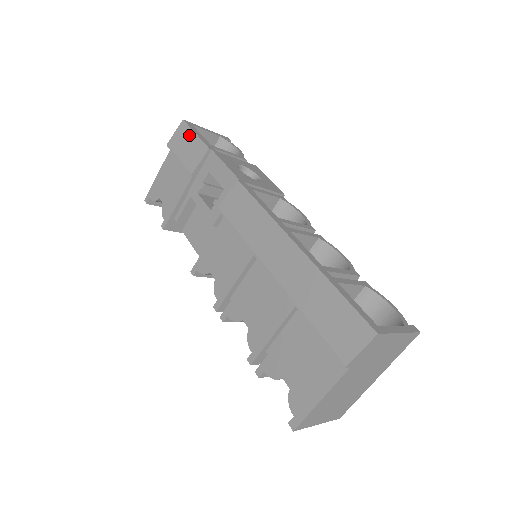
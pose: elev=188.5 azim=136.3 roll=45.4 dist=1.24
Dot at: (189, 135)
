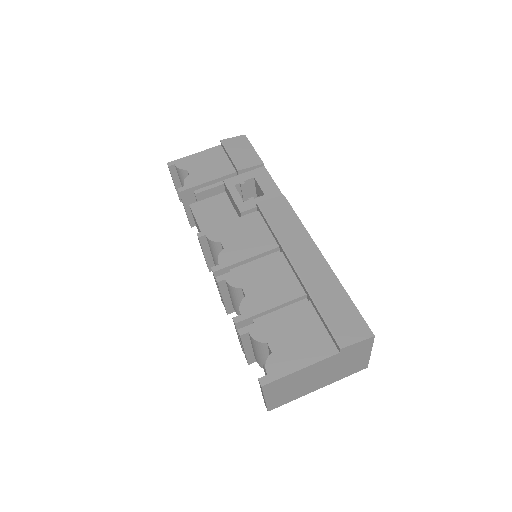
Dot at: (247, 146)
